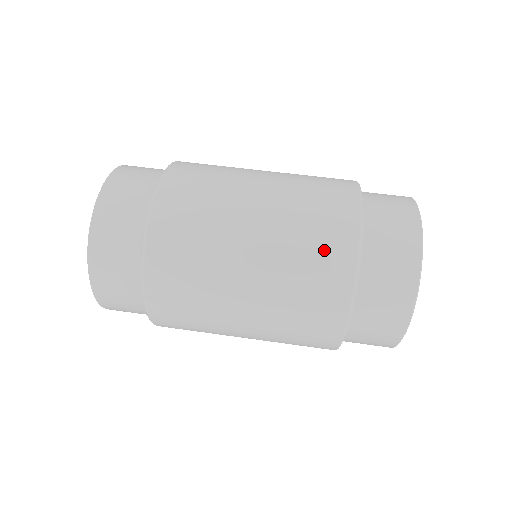
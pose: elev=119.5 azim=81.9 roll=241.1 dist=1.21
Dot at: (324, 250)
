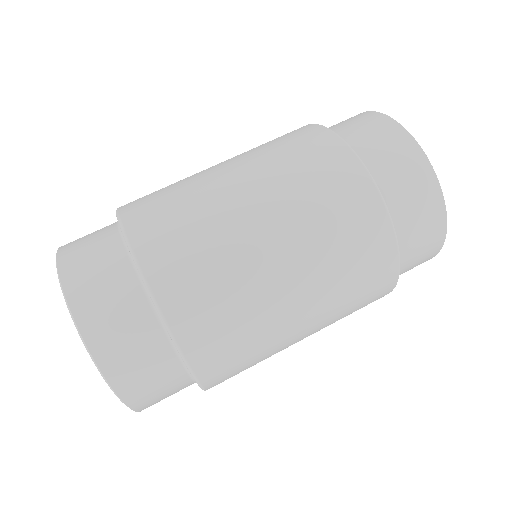
Dot at: (323, 167)
